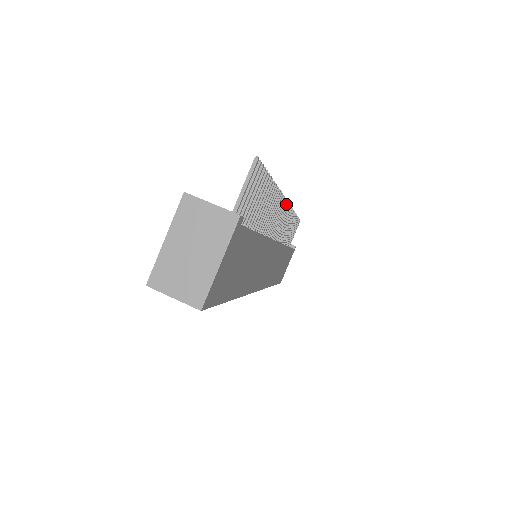
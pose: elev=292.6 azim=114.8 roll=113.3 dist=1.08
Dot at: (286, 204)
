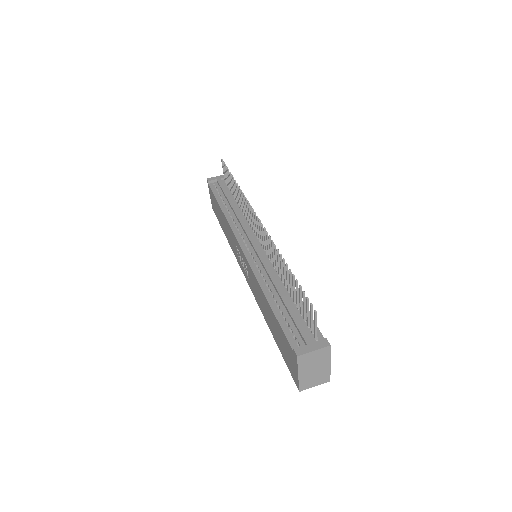
Dot at: (258, 219)
